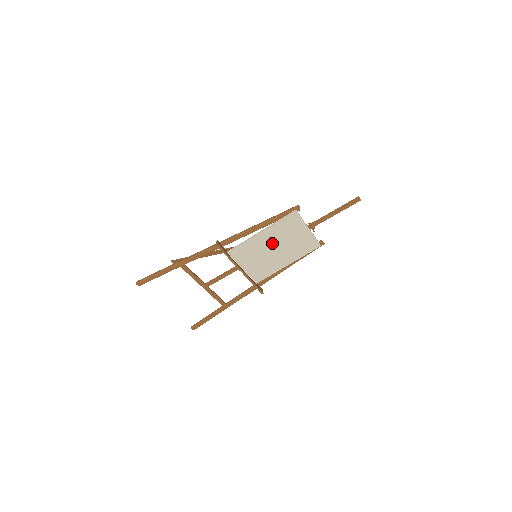
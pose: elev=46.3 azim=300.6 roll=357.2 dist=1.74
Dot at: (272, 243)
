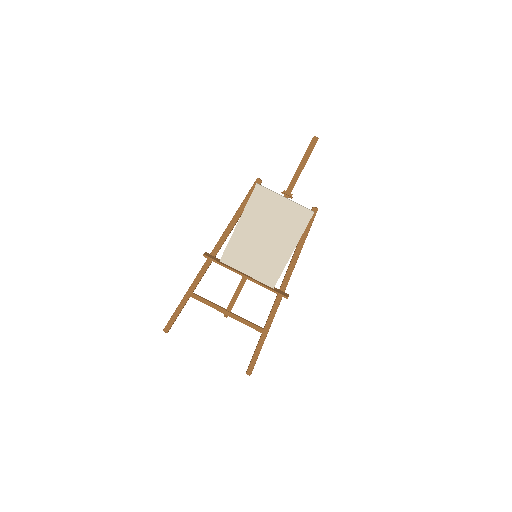
Dot at: (257, 231)
